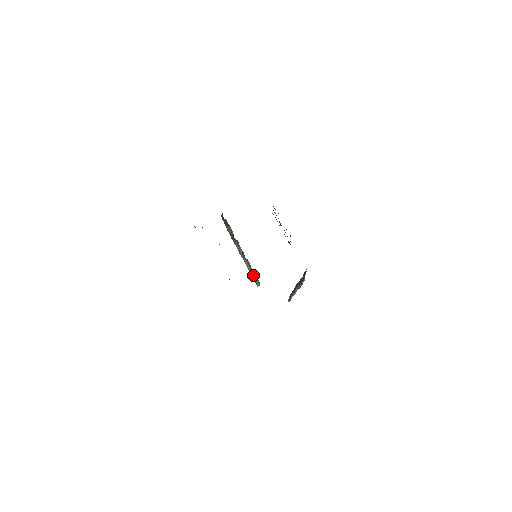
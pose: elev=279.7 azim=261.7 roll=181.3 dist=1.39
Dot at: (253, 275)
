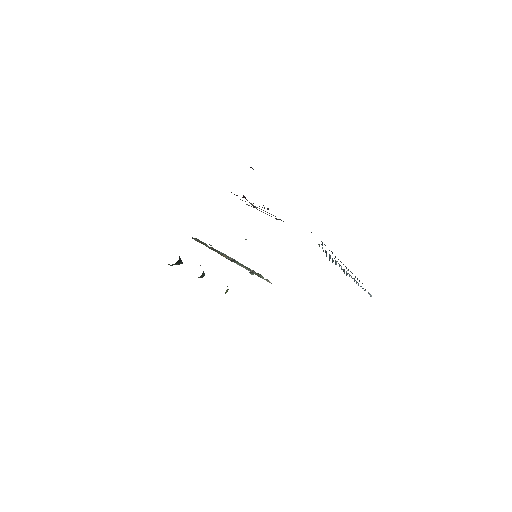
Dot at: occluded
